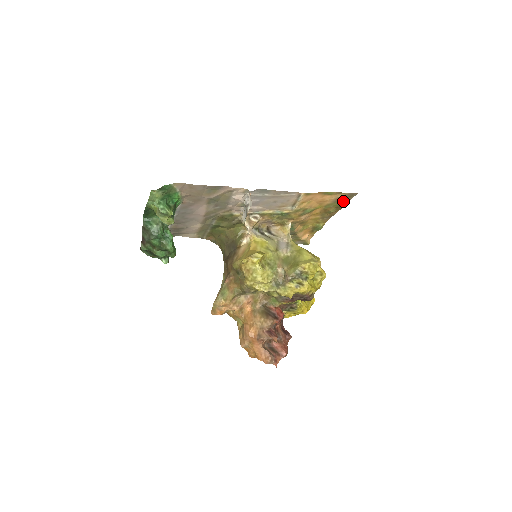
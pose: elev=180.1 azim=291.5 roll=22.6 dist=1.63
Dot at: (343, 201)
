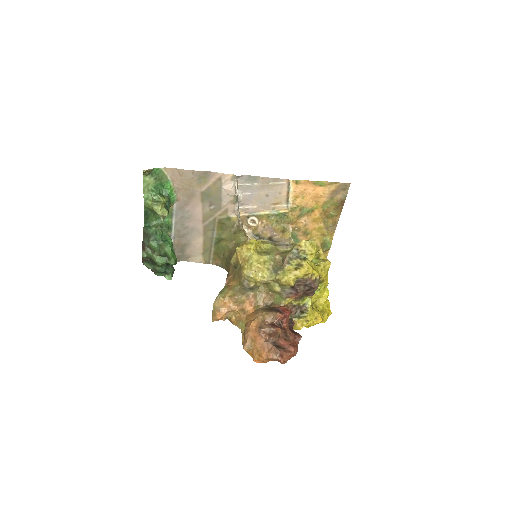
Dot at: (339, 197)
